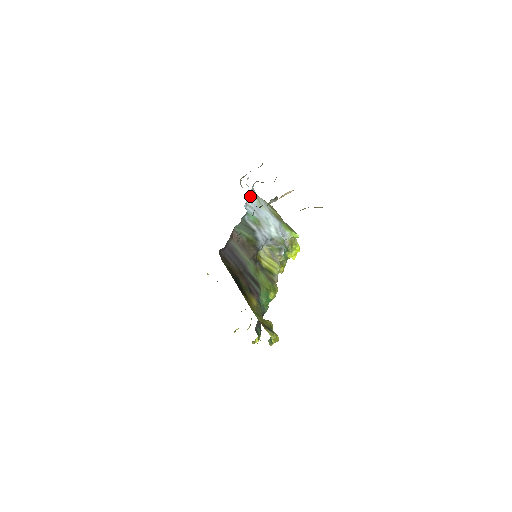
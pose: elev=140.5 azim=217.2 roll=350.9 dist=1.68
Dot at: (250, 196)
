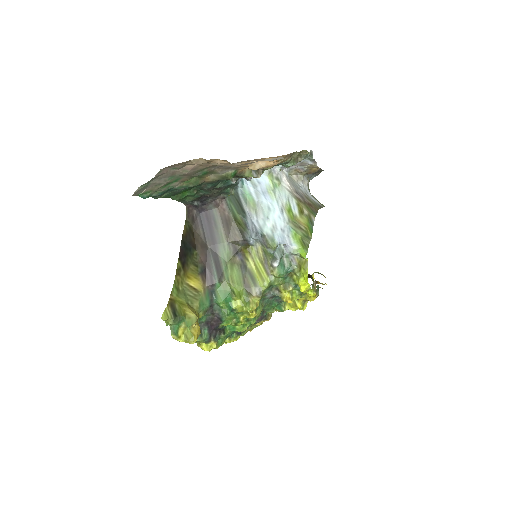
Dot at: (262, 174)
